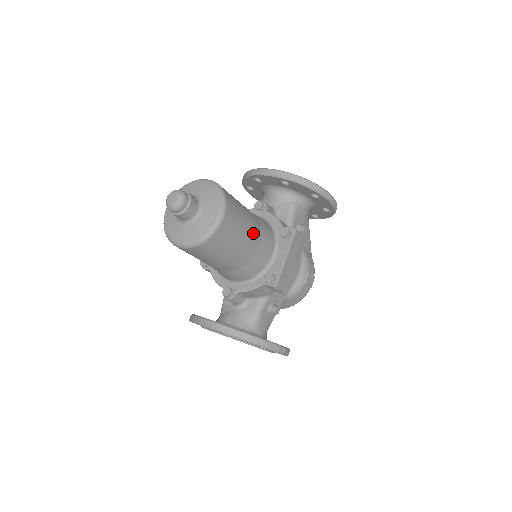
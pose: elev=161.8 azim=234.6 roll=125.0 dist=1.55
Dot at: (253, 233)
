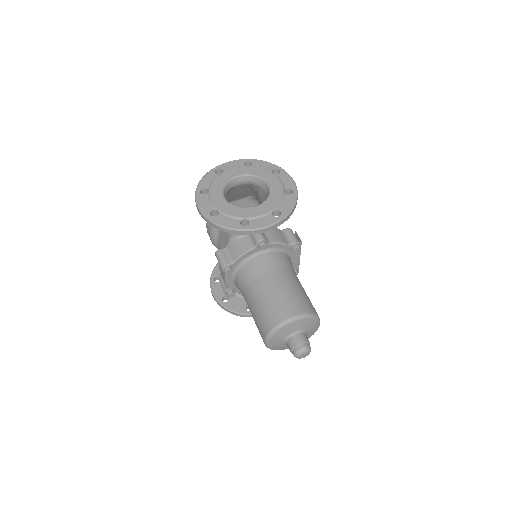
Dot at: occluded
